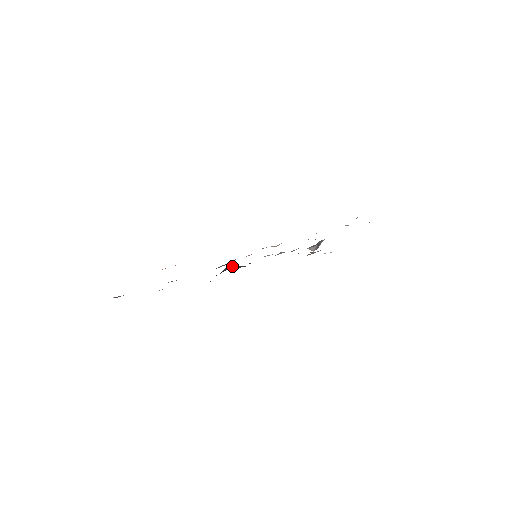
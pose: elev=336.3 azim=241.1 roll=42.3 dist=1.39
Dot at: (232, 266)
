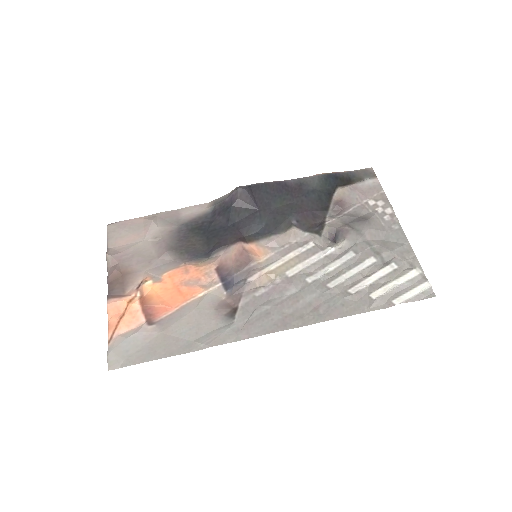
Dot at: (242, 194)
